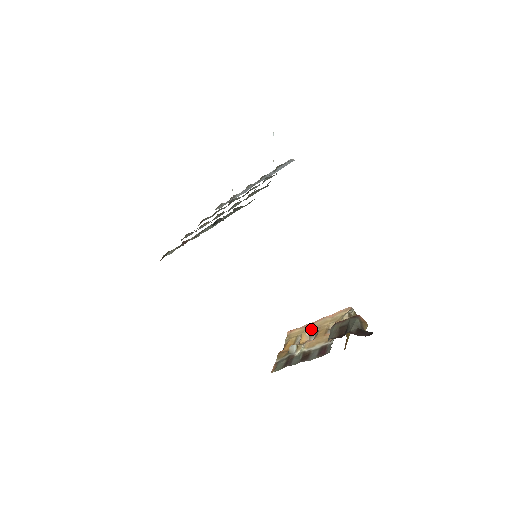
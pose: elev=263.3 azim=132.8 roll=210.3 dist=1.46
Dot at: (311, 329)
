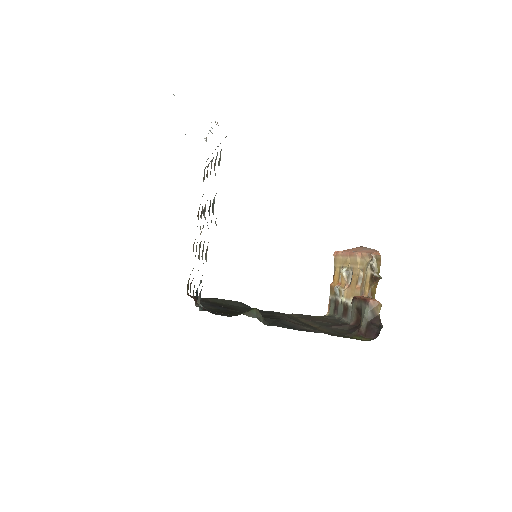
Dot at: (347, 266)
